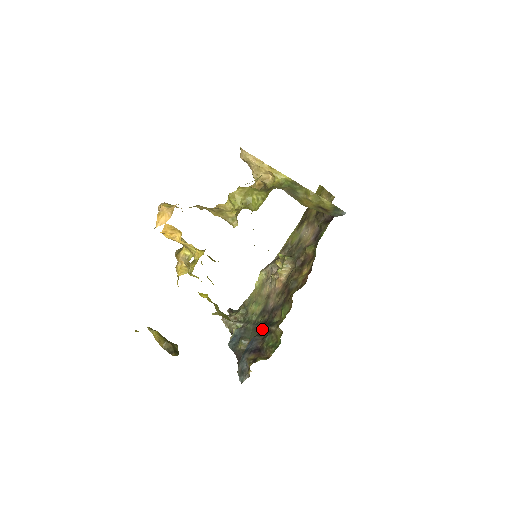
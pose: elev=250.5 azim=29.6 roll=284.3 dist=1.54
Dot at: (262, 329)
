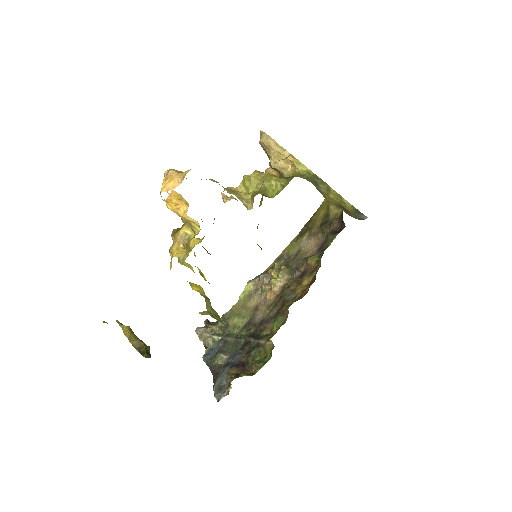
Dot at: (247, 342)
